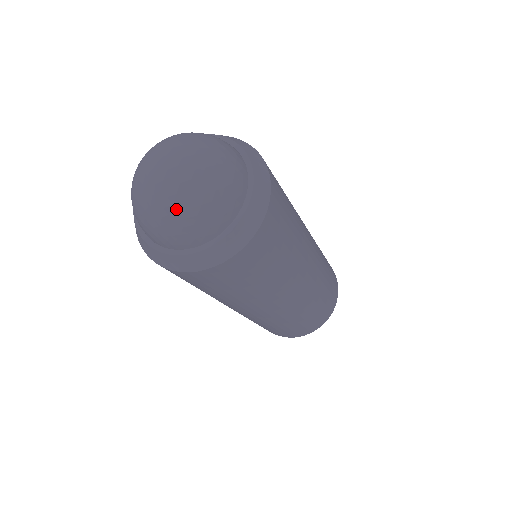
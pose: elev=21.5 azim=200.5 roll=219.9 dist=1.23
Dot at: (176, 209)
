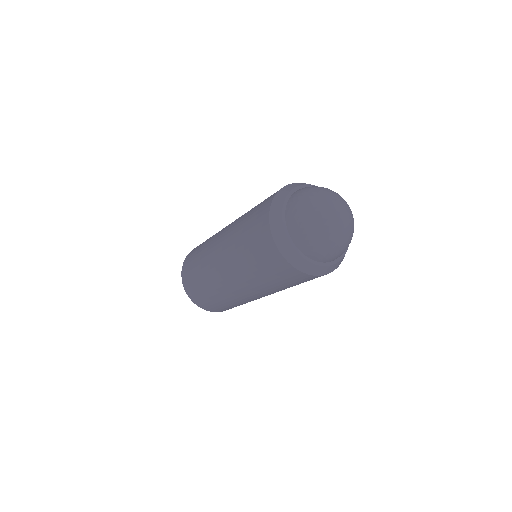
Dot at: (350, 236)
